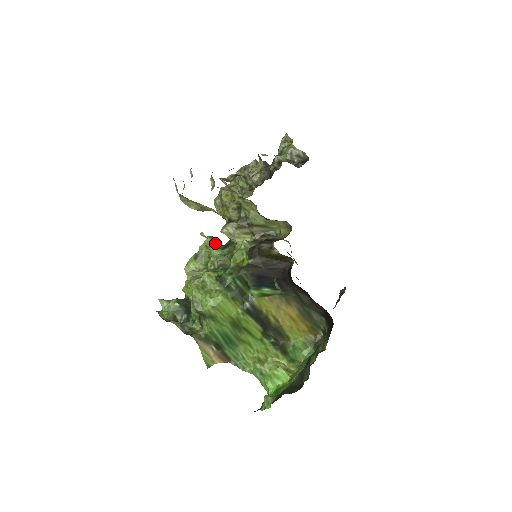
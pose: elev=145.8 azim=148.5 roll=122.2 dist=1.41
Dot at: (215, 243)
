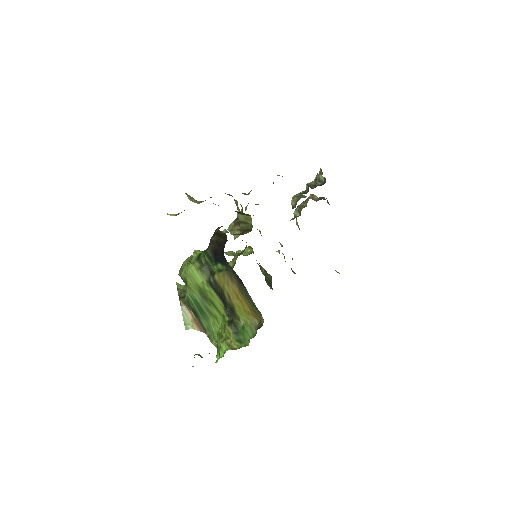
Dot at: (174, 214)
